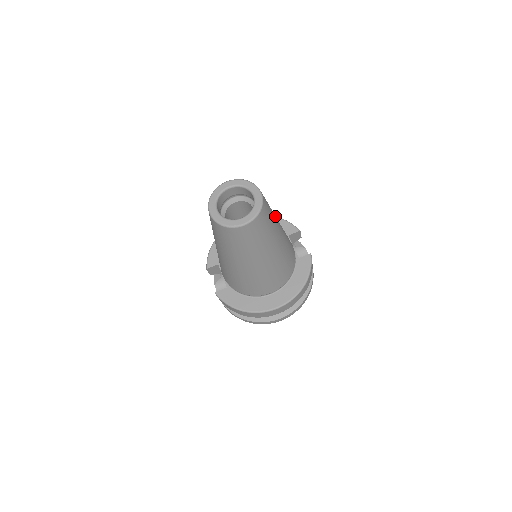
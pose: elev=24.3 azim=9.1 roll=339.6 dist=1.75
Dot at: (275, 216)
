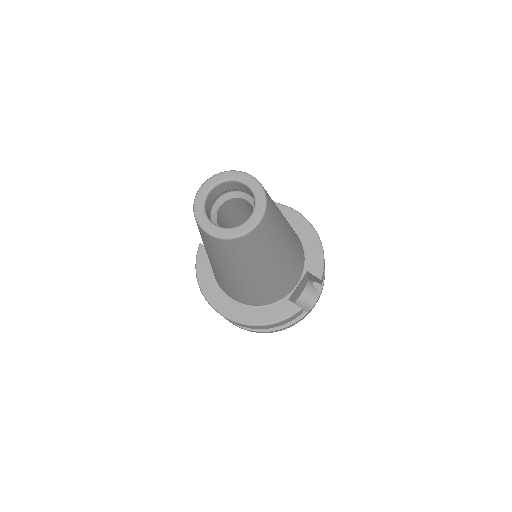
Dot at: (276, 251)
